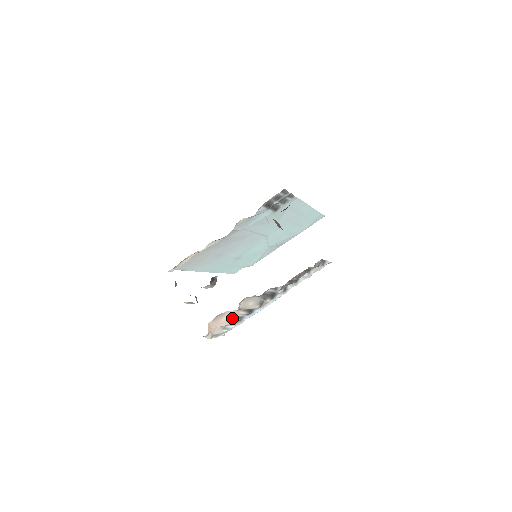
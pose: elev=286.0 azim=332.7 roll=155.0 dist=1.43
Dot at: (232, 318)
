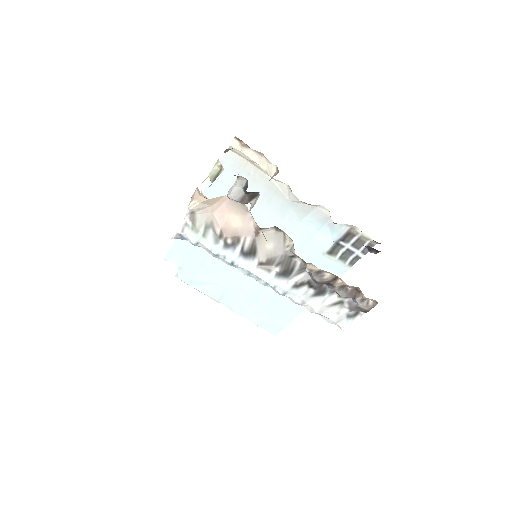
Dot at: (236, 229)
